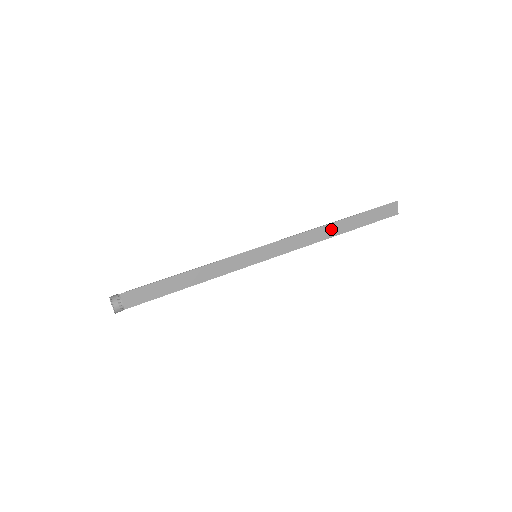
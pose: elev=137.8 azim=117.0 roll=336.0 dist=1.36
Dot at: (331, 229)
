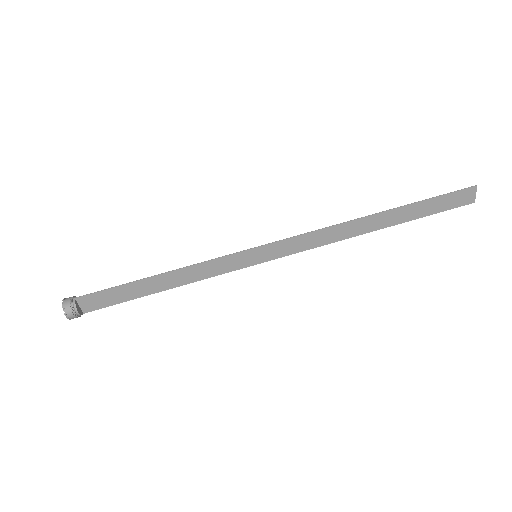
Dot at: (368, 223)
